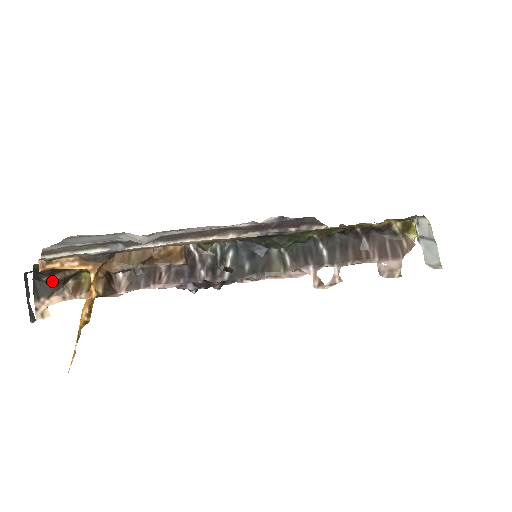
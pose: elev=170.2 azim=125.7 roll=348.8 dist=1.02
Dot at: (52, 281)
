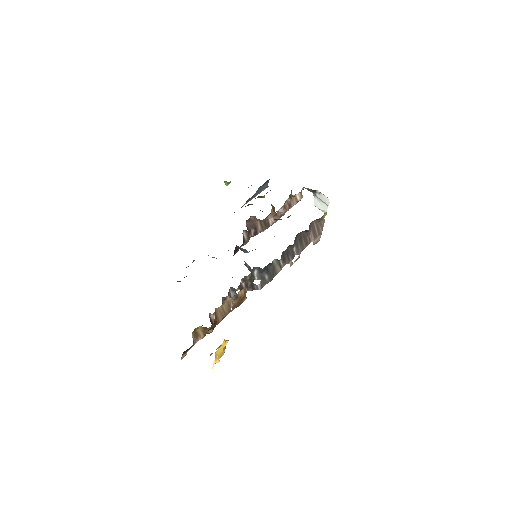
Dot at: occluded
